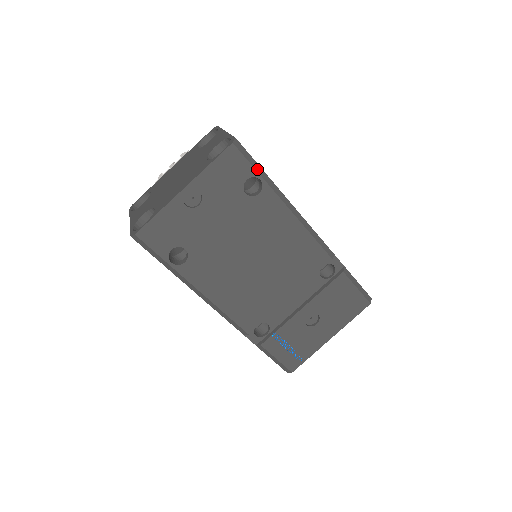
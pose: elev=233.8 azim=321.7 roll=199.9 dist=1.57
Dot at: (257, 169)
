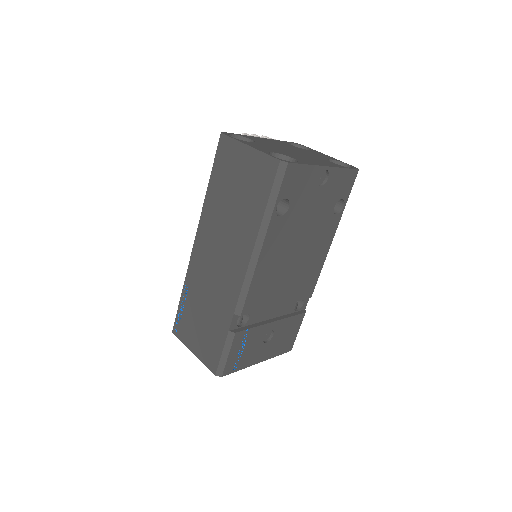
Dot at: occluded
